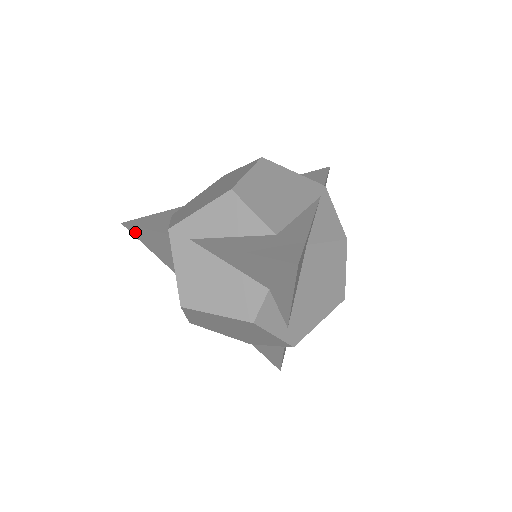
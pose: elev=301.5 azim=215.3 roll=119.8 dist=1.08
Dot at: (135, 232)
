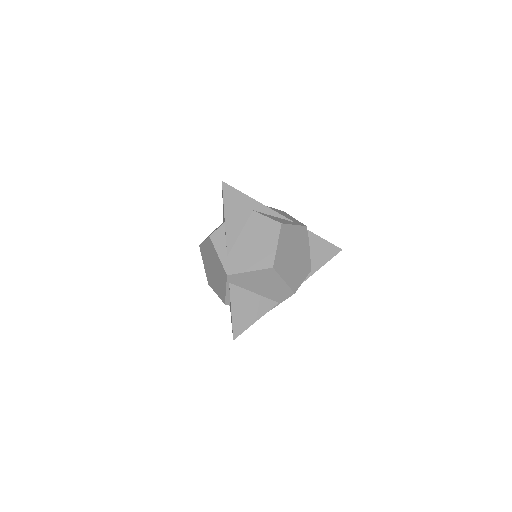
Dot at: occluded
